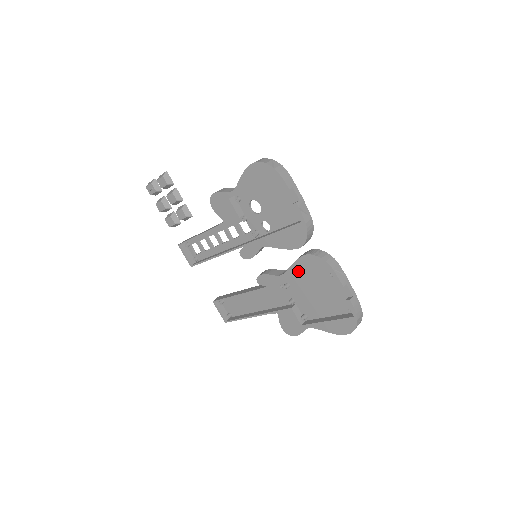
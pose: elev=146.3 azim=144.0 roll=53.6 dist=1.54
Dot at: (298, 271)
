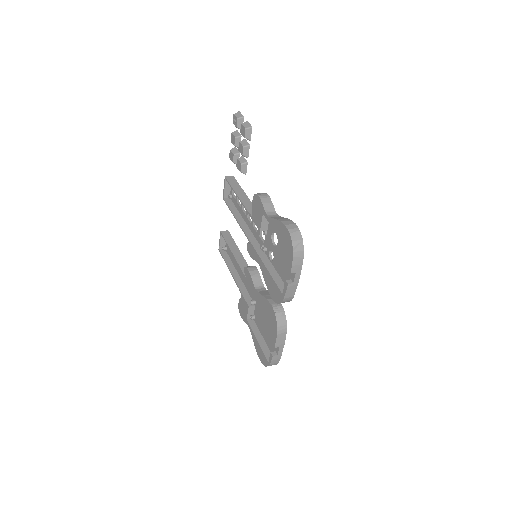
Dot at: (264, 304)
